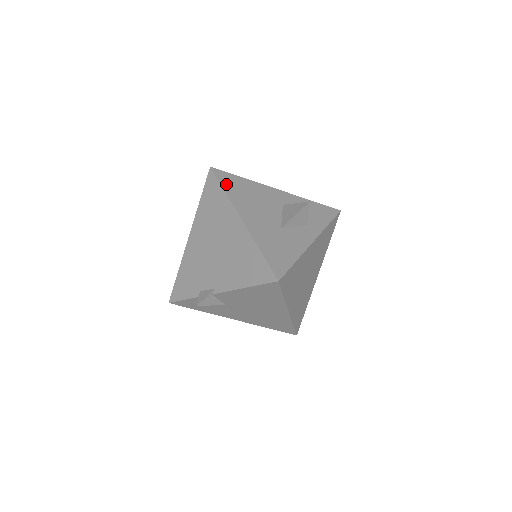
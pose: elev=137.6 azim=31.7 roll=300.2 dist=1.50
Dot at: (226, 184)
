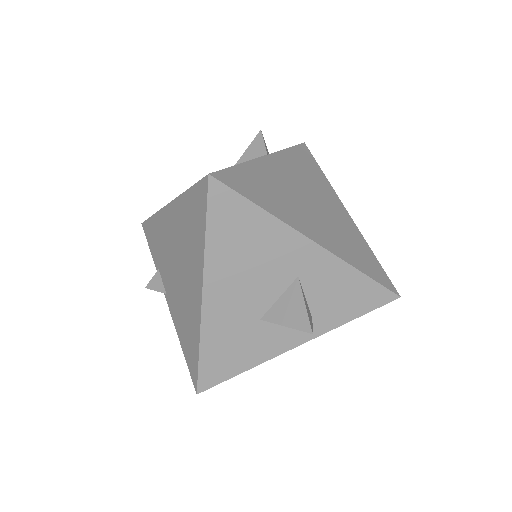
Dot at: (217, 222)
